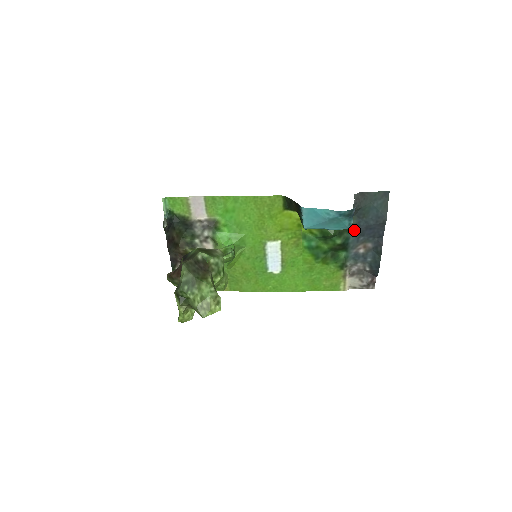
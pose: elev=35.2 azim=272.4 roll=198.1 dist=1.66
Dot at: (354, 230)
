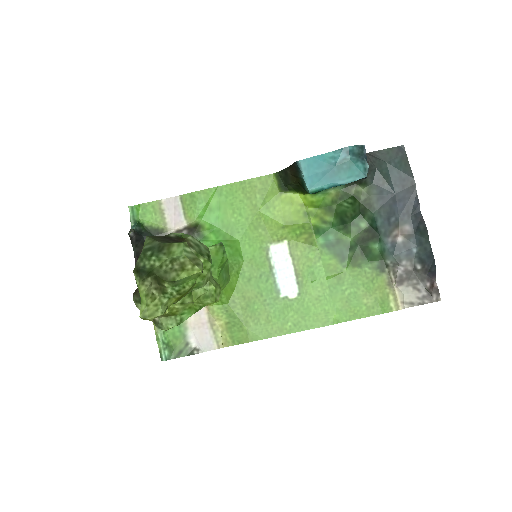
Dot at: (378, 206)
